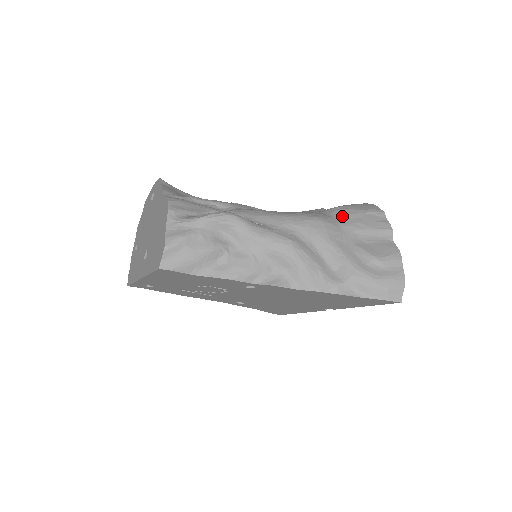
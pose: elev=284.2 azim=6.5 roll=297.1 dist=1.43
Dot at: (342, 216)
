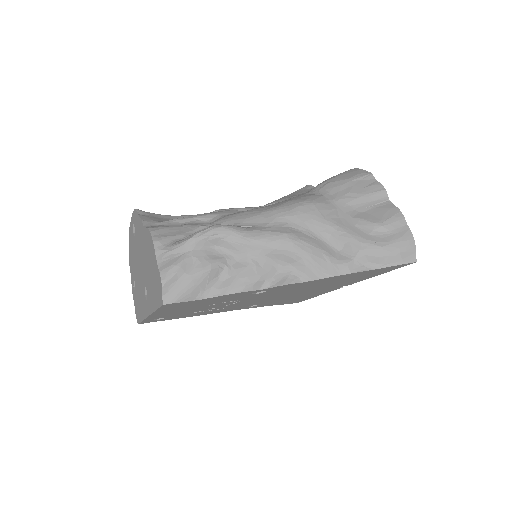
Dot at: (330, 191)
